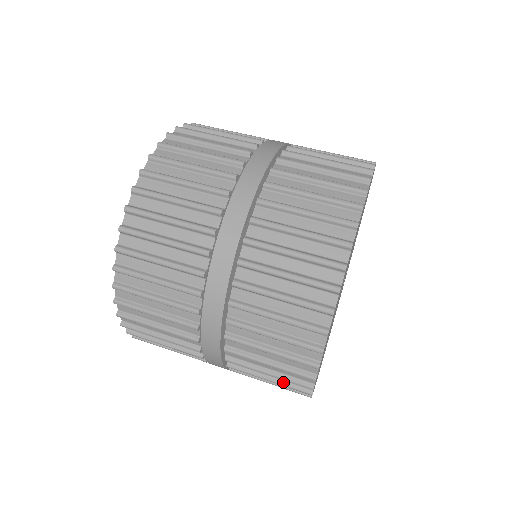
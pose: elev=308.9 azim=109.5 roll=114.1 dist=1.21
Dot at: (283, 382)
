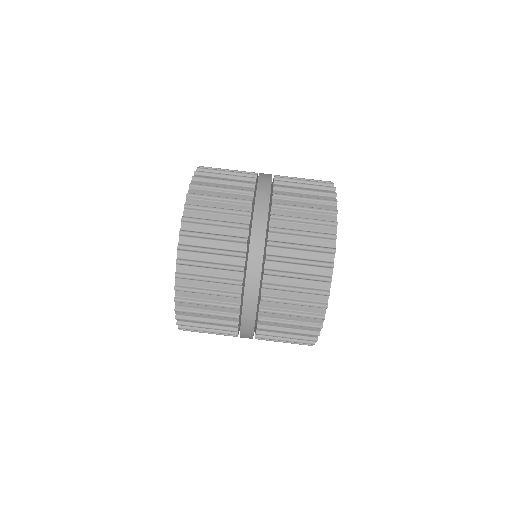
Dot at: (297, 336)
